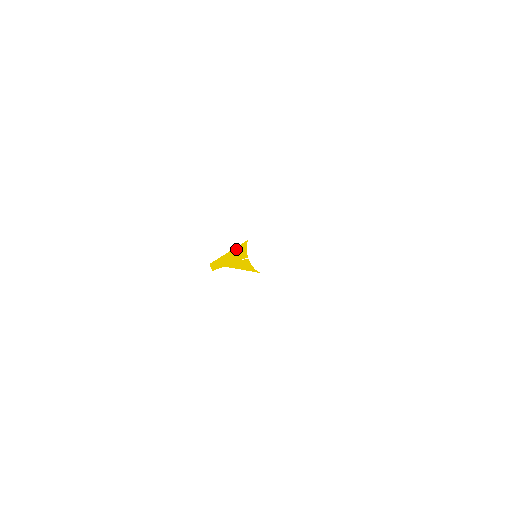
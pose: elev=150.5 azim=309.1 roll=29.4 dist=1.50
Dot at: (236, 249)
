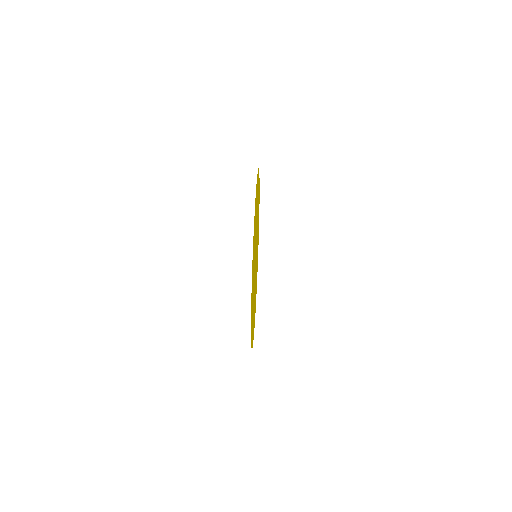
Dot at: occluded
